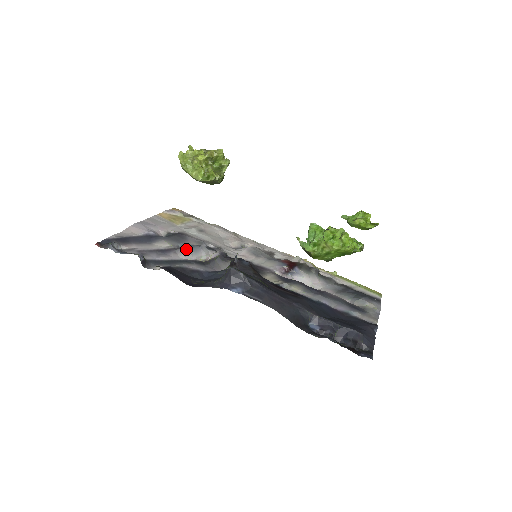
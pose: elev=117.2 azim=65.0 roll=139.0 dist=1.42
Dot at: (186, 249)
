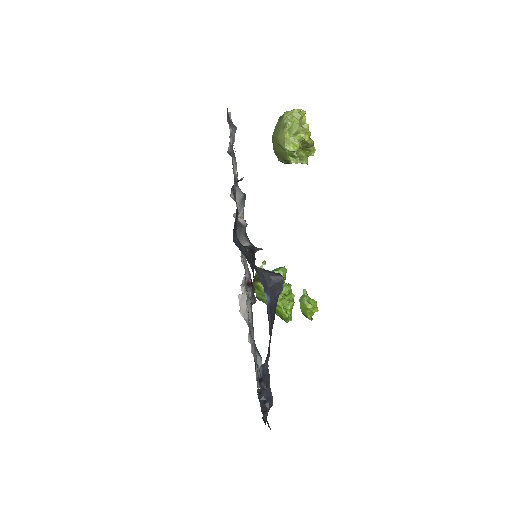
Dot at: (243, 195)
